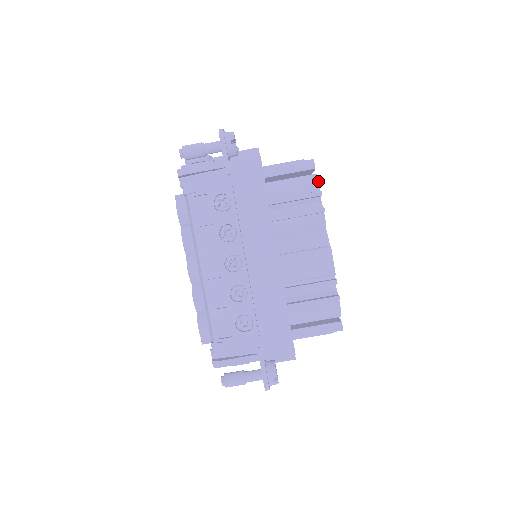
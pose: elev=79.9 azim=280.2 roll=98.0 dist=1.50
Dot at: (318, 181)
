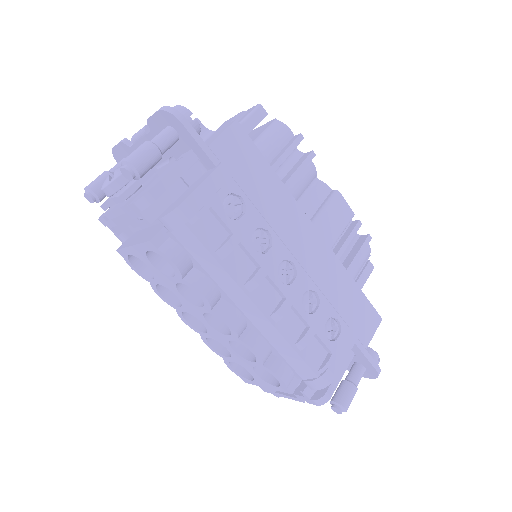
Dot at: (286, 125)
